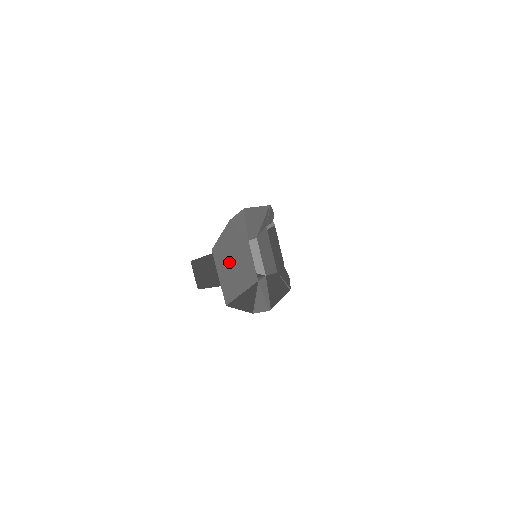
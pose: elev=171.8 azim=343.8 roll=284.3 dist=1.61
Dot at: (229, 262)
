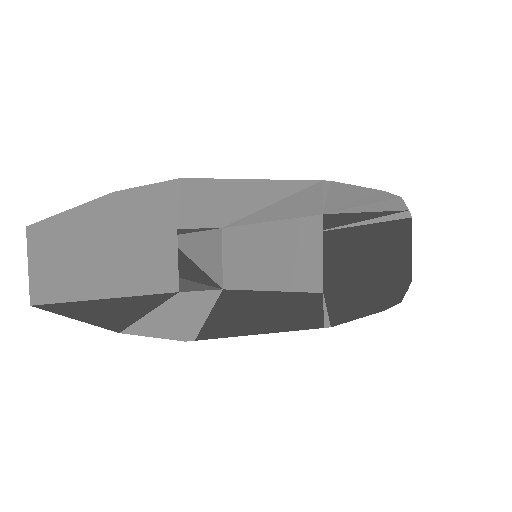
Dot at: (79, 250)
